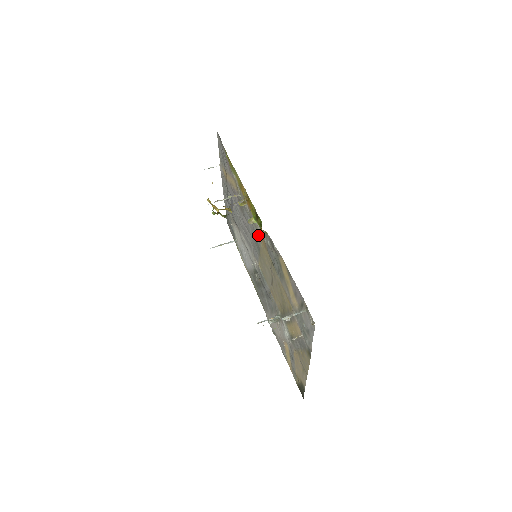
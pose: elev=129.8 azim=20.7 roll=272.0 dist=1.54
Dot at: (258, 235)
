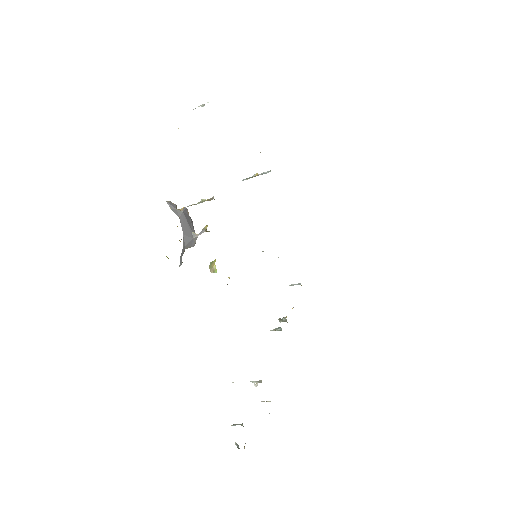
Dot at: occluded
